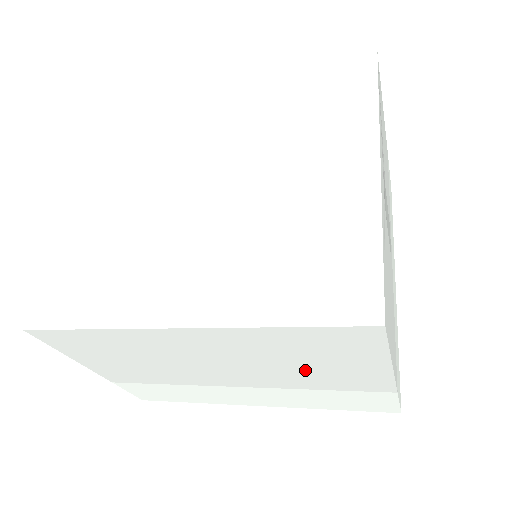
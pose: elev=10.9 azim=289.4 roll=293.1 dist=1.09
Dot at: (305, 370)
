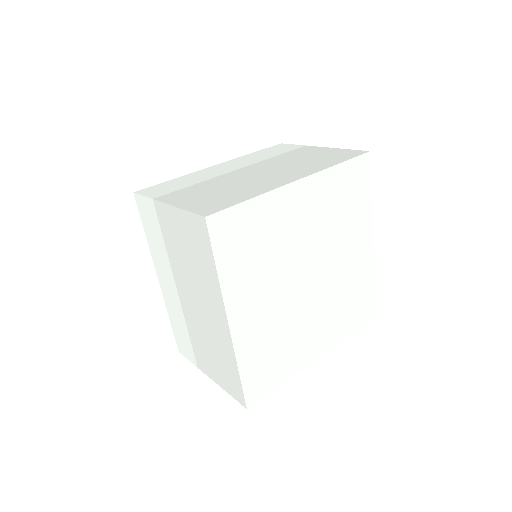
Dot at: occluded
